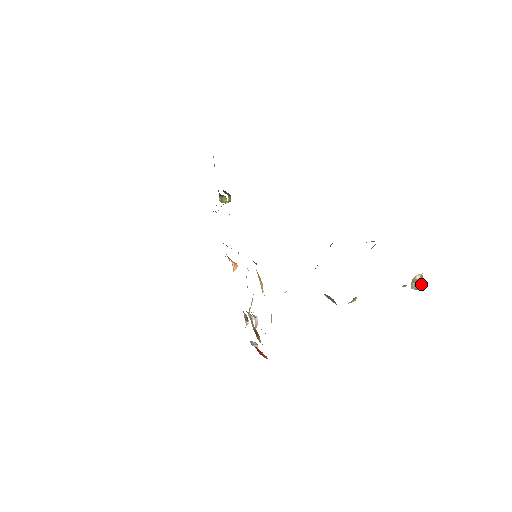
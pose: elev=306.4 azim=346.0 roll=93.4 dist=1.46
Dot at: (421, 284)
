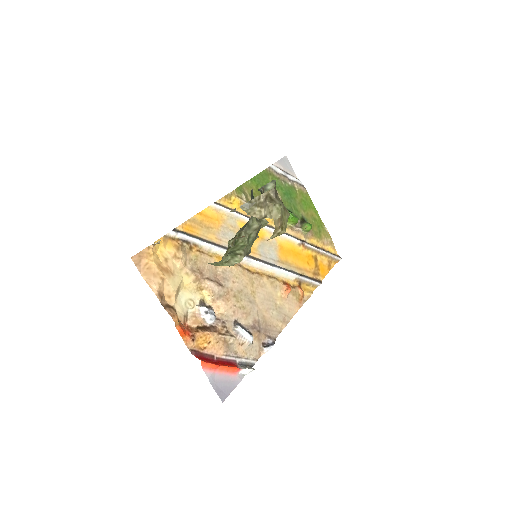
Dot at: (267, 208)
